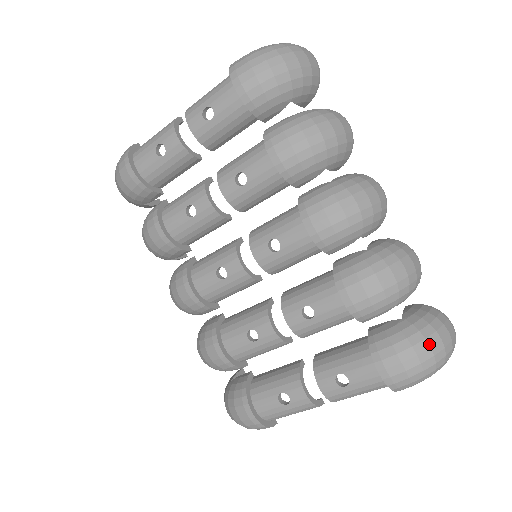
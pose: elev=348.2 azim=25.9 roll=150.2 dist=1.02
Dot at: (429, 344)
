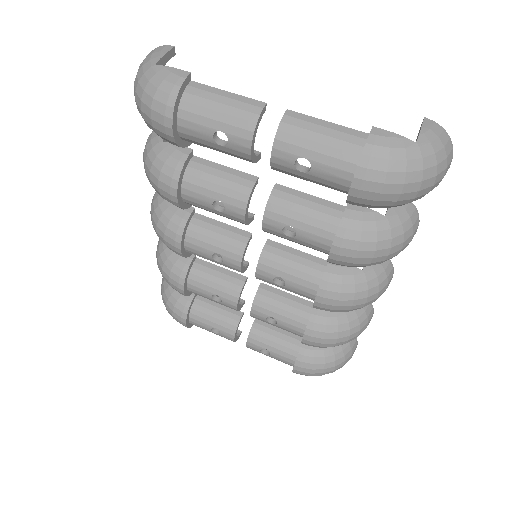
Dot at: (335, 369)
